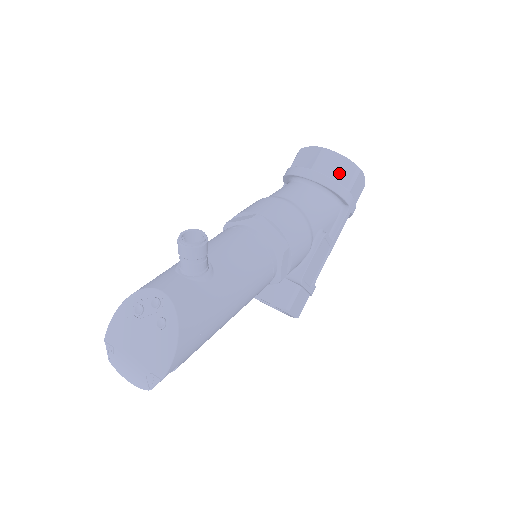
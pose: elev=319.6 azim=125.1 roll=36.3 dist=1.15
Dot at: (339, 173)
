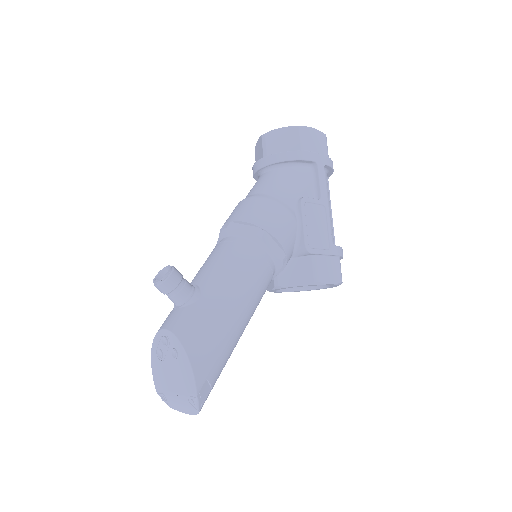
Dot at: (286, 143)
